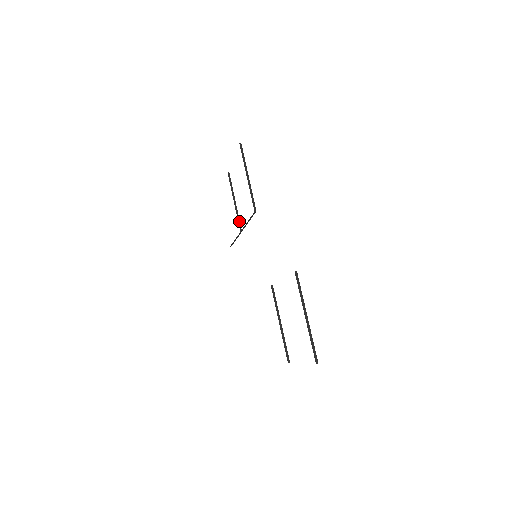
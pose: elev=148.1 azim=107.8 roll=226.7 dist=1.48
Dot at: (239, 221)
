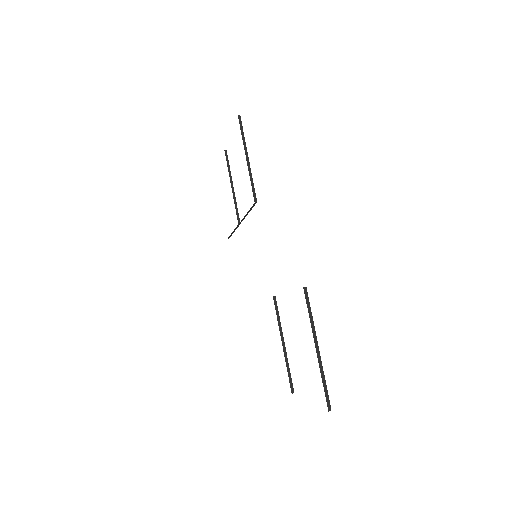
Dot at: (237, 211)
